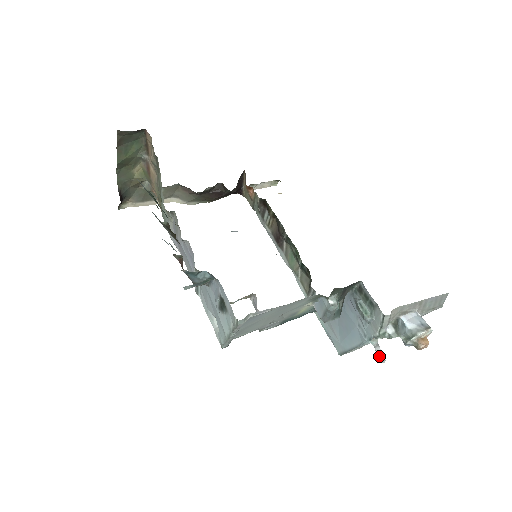
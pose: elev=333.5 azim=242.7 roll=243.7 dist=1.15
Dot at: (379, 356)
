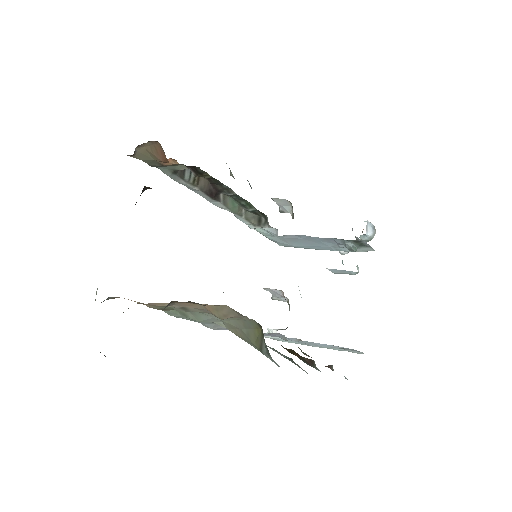
Dot at: (343, 254)
